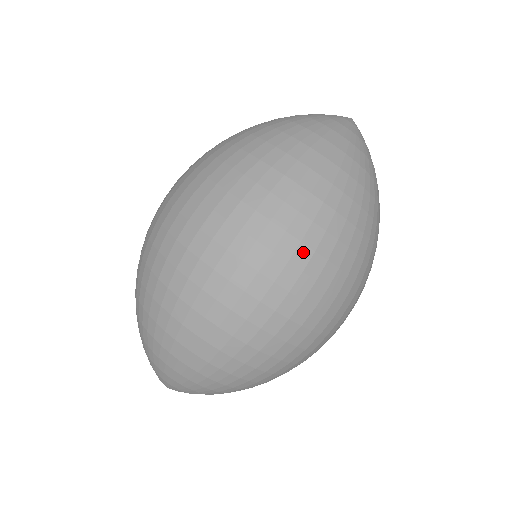
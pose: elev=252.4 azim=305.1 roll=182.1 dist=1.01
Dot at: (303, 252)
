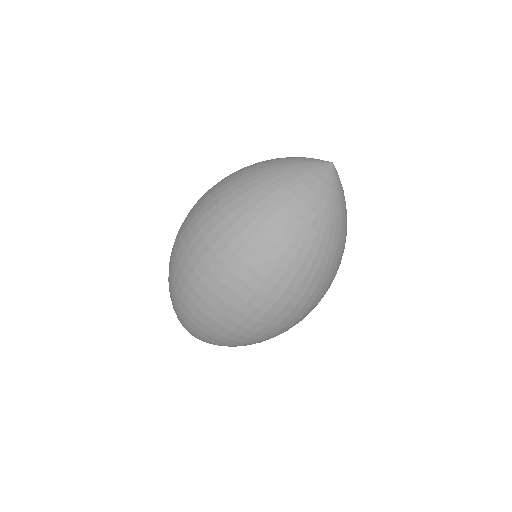
Dot at: (237, 262)
